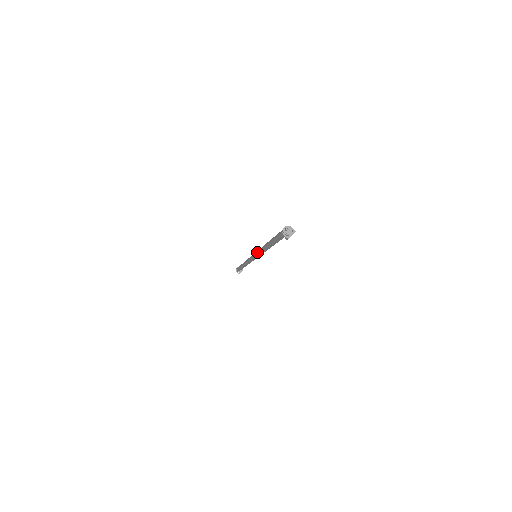
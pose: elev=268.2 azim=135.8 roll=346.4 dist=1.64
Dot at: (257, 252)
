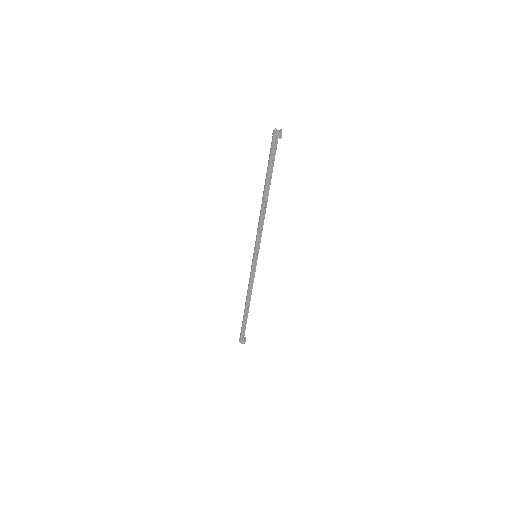
Dot at: (256, 237)
